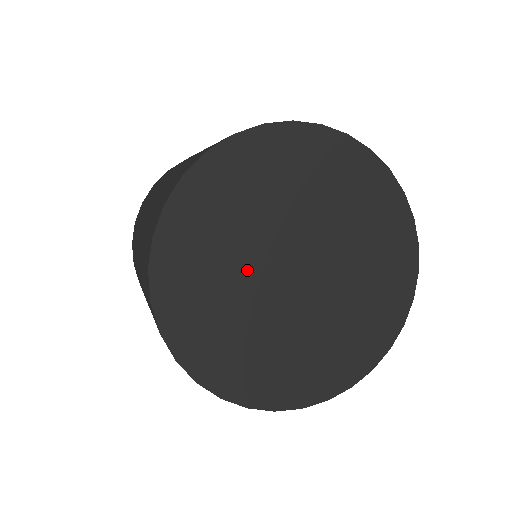
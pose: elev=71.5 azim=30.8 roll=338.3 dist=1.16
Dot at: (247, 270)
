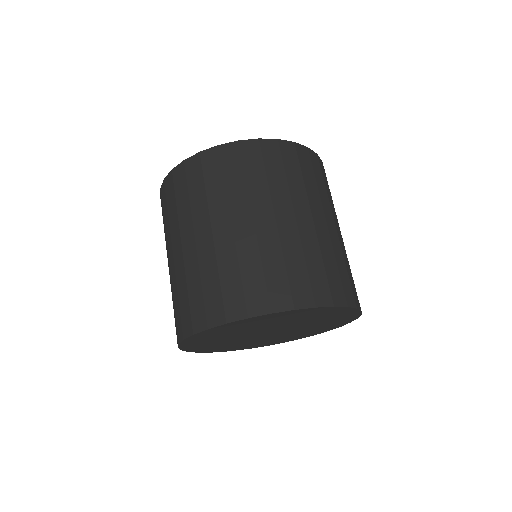
Dot at: (250, 331)
